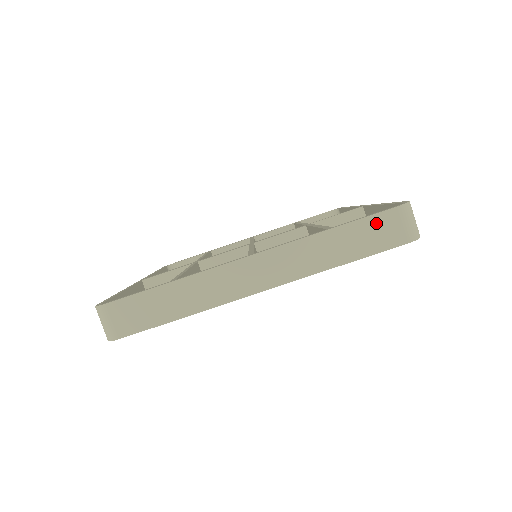
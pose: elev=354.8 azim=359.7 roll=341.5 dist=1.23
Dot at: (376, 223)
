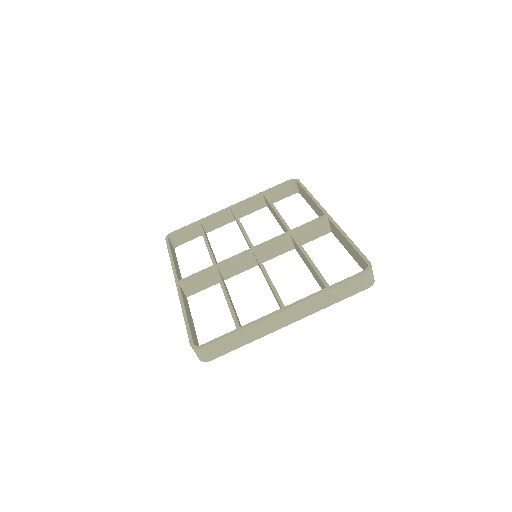
Dot at: (354, 282)
